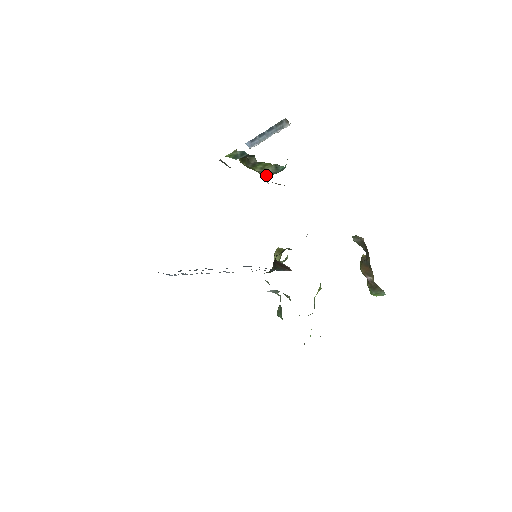
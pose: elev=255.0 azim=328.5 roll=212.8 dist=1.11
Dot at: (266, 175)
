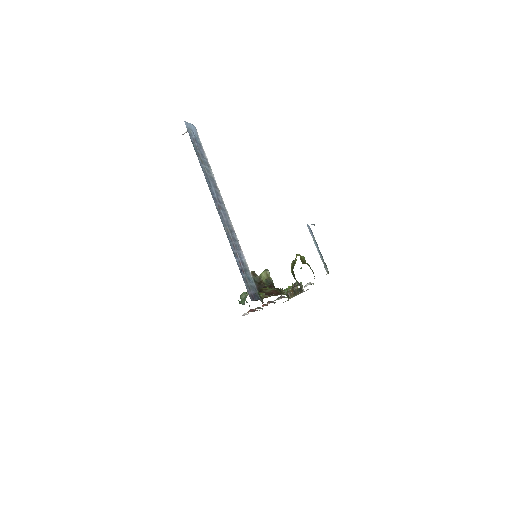
Dot at: occluded
